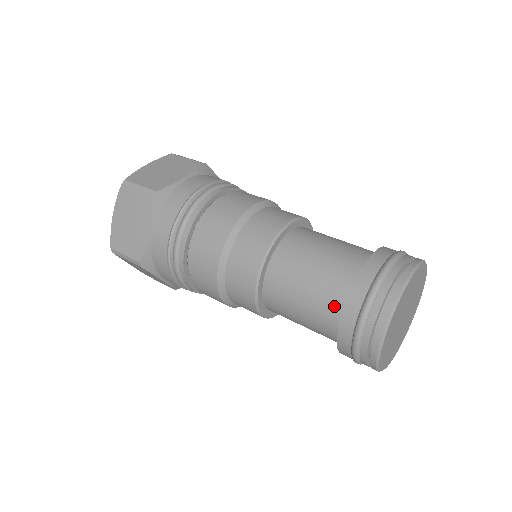
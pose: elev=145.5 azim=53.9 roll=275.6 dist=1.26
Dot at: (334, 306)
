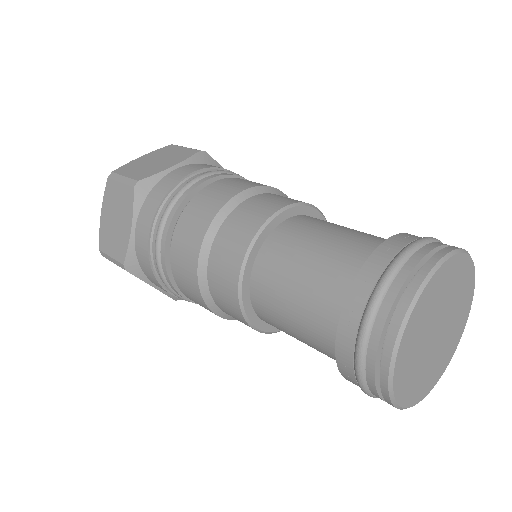
Dot at: (365, 250)
